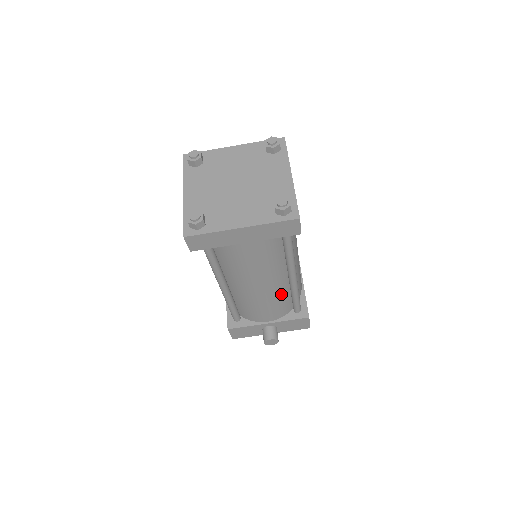
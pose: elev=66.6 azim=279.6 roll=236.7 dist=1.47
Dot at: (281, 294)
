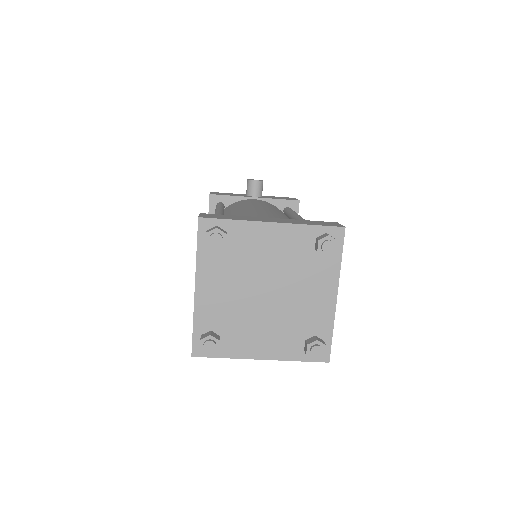
Dot at: occluded
